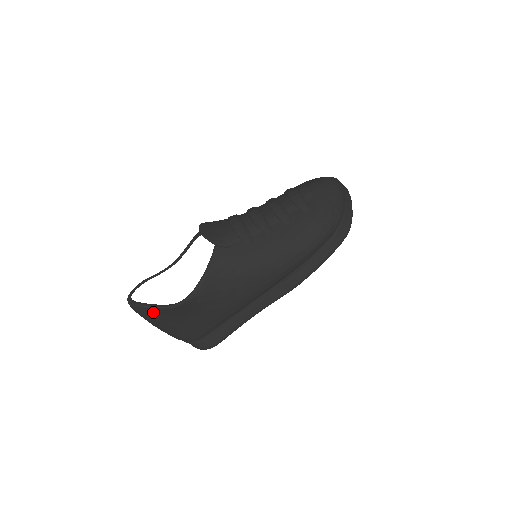
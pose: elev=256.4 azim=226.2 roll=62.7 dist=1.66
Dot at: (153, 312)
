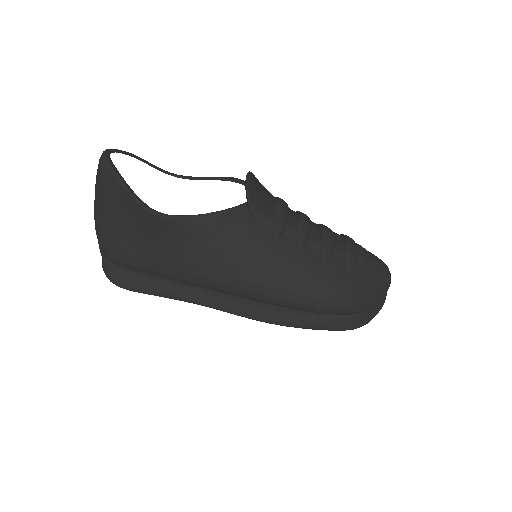
Dot at: (116, 189)
